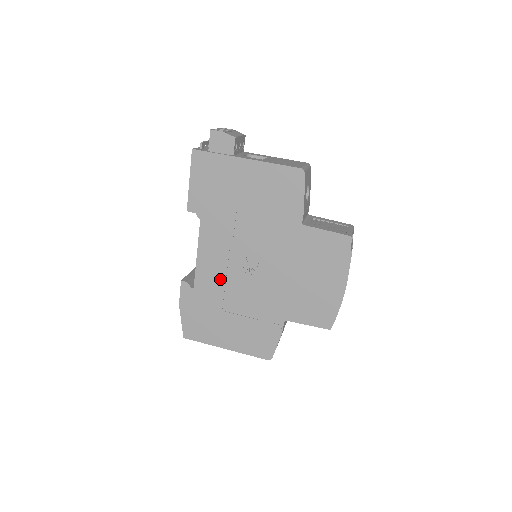
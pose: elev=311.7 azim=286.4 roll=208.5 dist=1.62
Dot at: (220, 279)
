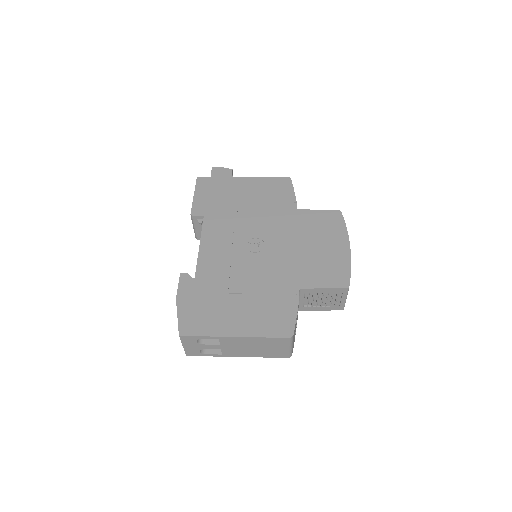
Dot at: (224, 264)
